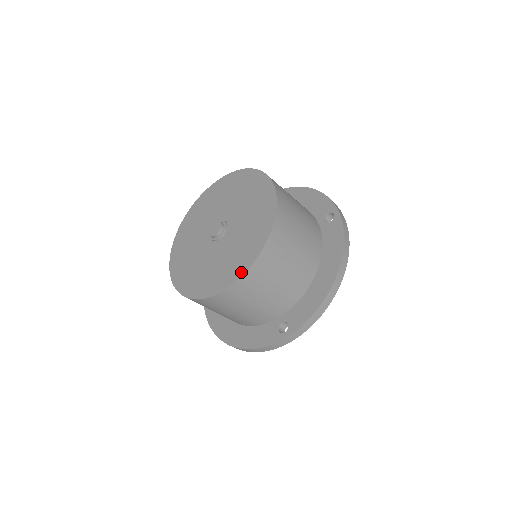
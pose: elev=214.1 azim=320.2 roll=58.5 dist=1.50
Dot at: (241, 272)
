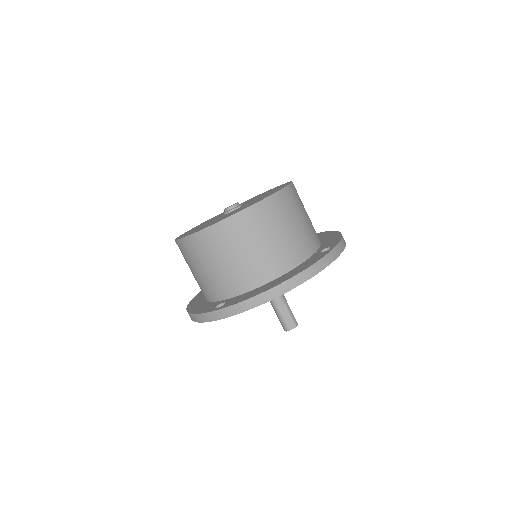
Dot at: (286, 185)
